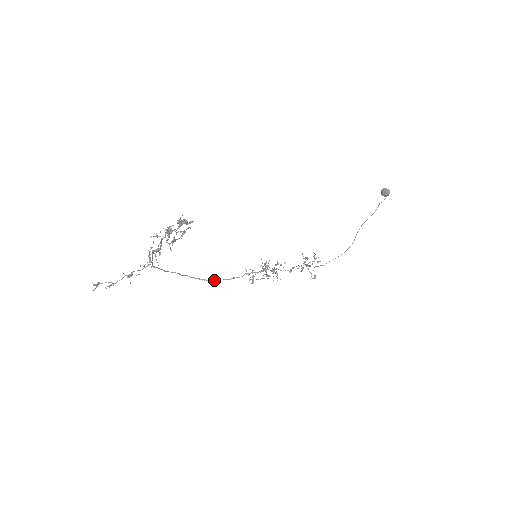
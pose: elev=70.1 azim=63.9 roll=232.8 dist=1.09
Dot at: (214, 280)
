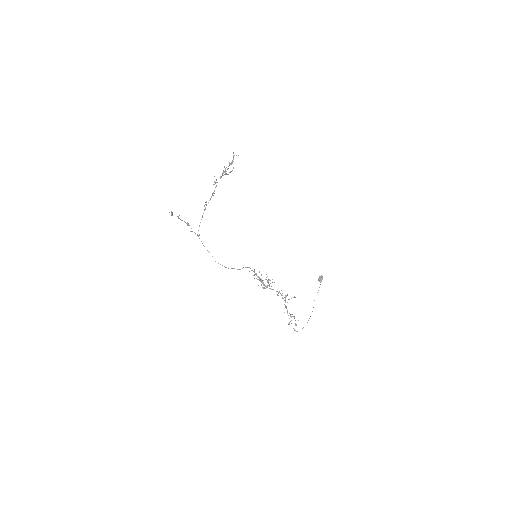
Dot at: (231, 268)
